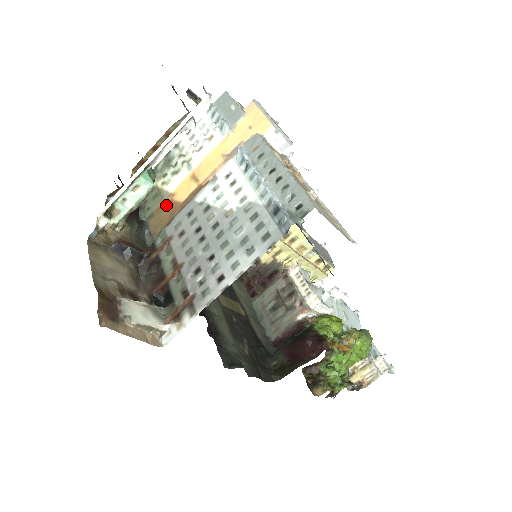
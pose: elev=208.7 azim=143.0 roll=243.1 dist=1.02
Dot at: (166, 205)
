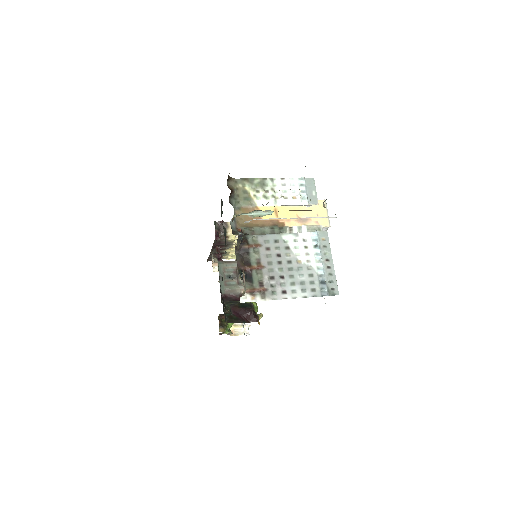
Dot at: occluded
